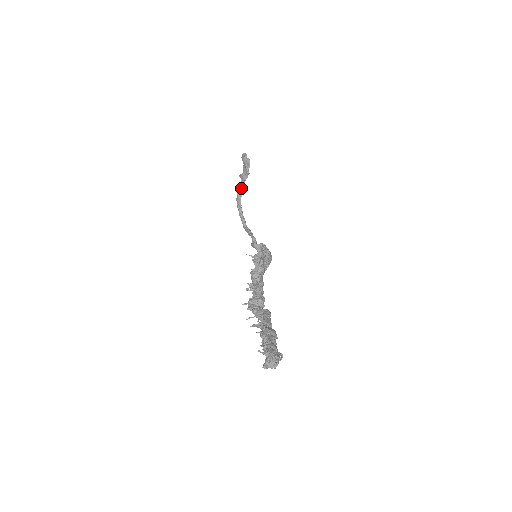
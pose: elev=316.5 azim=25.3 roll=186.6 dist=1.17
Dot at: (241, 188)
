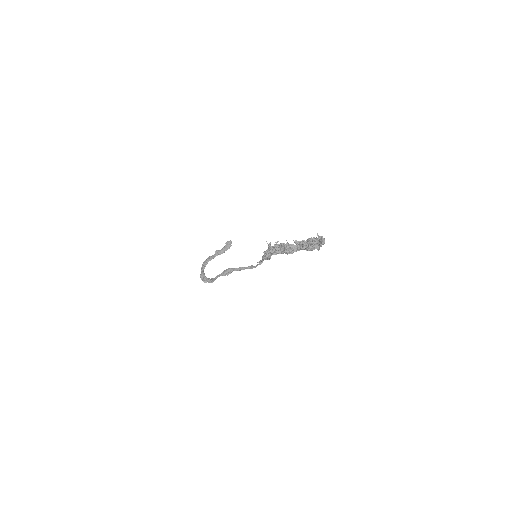
Dot at: (213, 257)
